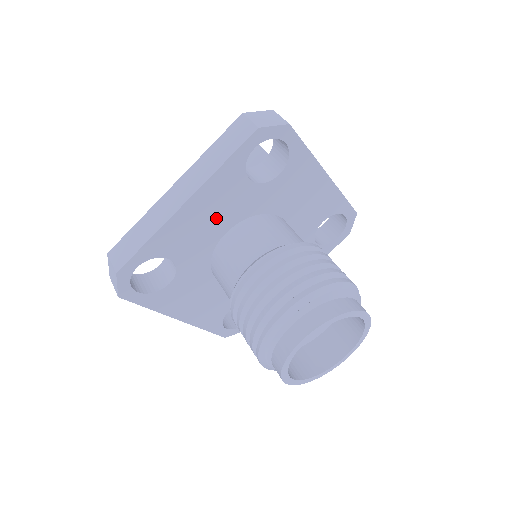
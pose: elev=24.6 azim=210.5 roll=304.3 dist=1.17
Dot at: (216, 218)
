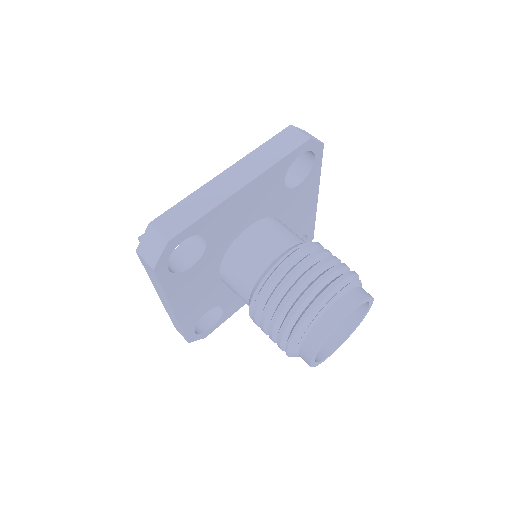
Dot at: (251, 209)
